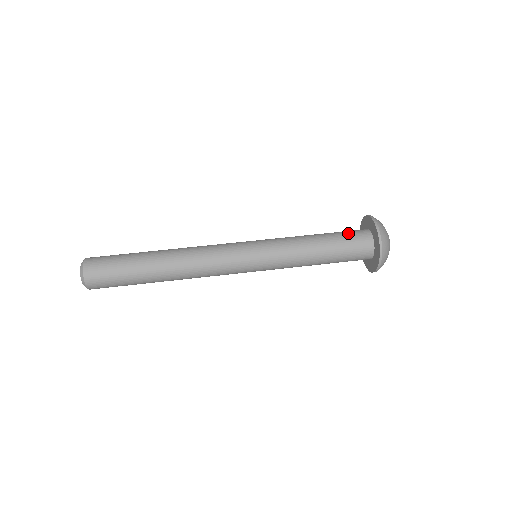
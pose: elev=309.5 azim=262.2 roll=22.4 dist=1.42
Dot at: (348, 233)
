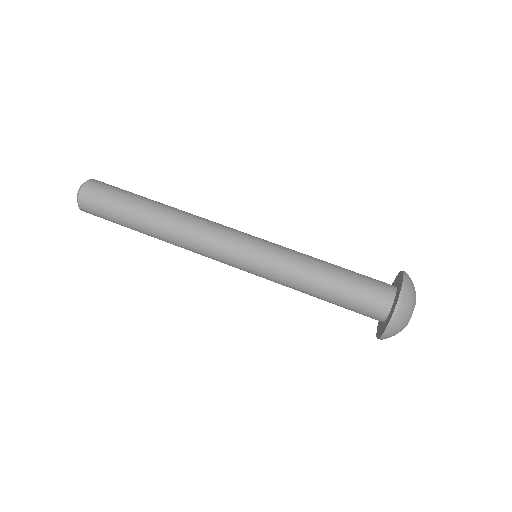
Dot at: (362, 301)
